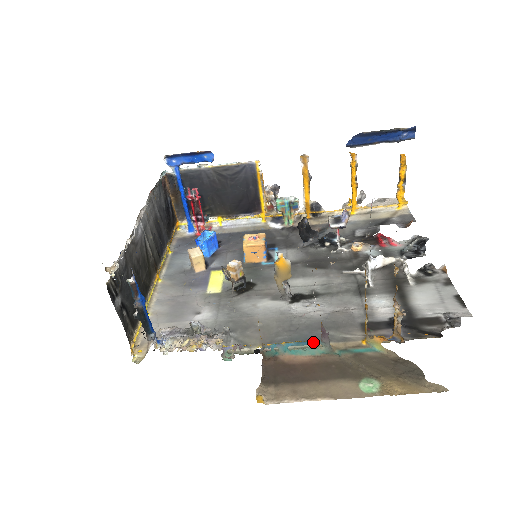
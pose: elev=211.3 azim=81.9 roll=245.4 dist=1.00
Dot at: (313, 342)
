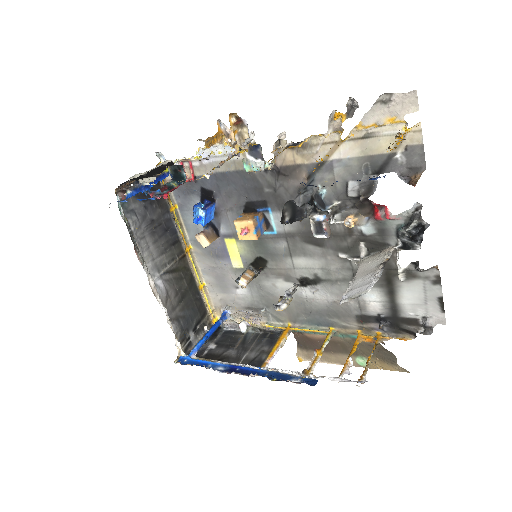
Dot at: occluded
